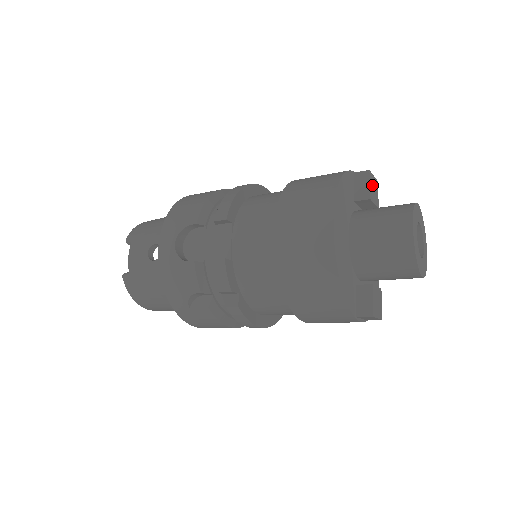
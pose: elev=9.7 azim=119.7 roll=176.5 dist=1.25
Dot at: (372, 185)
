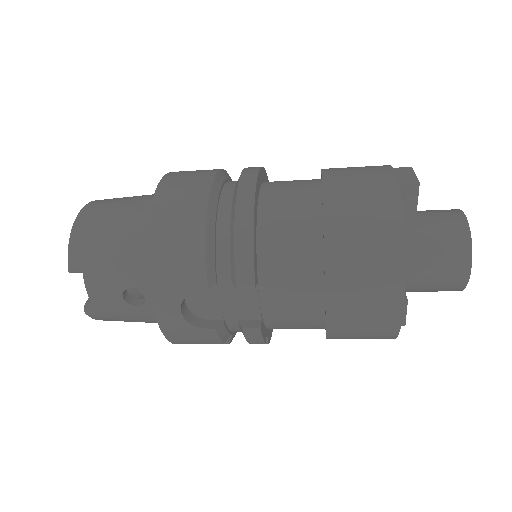
Dot at: occluded
